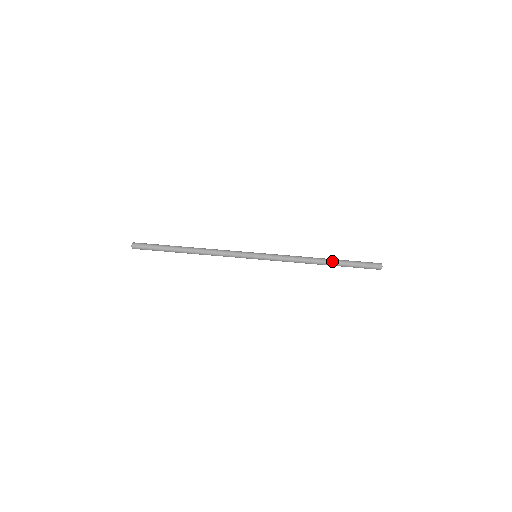
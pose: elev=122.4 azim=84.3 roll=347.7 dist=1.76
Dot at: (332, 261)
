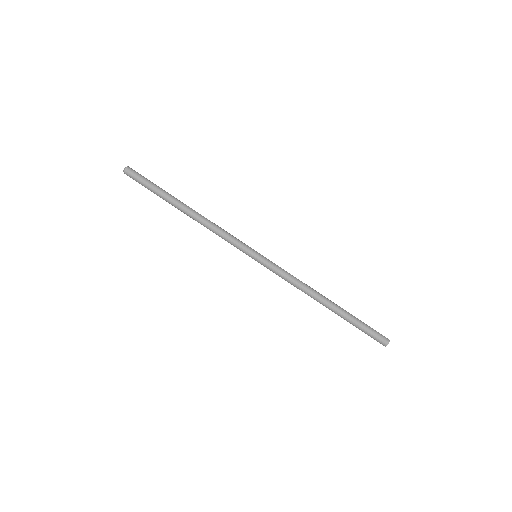
Dot at: (334, 312)
